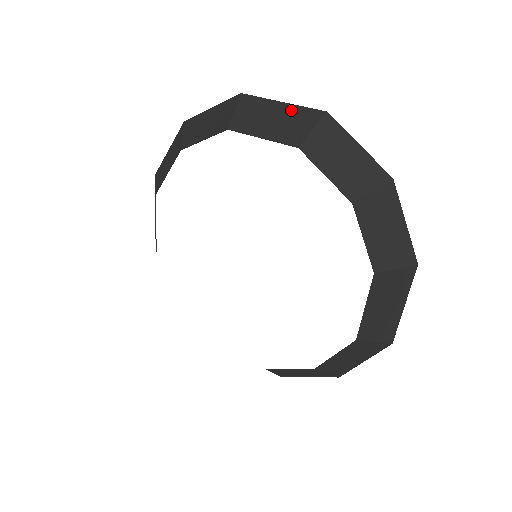
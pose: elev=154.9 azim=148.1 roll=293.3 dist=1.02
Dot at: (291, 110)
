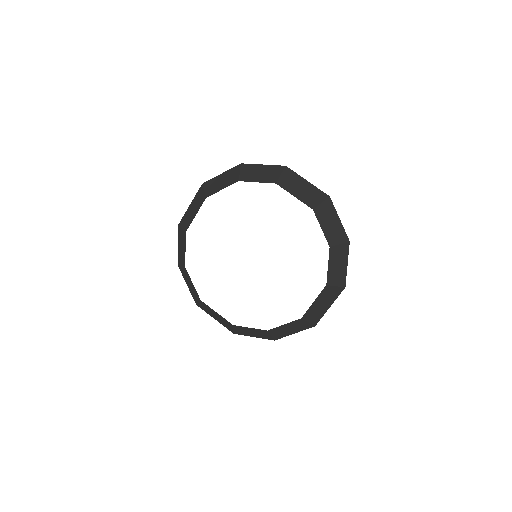
Dot at: (312, 188)
